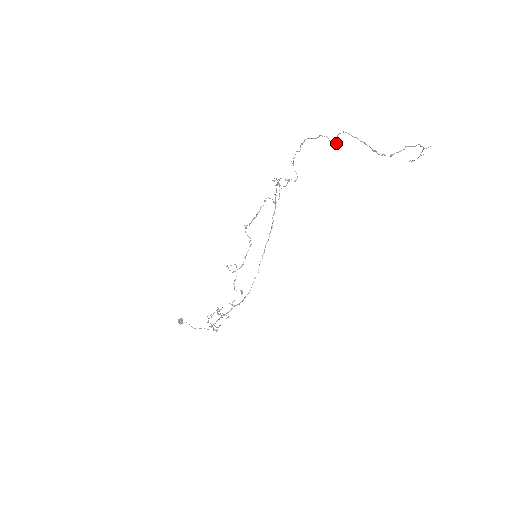
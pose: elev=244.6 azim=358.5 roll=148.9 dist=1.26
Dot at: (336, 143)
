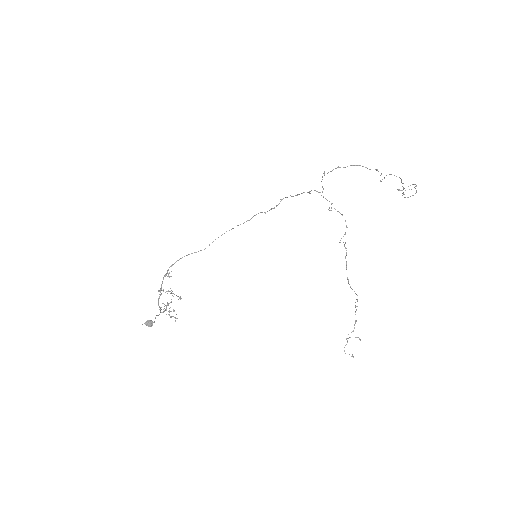
Dot at: occluded
